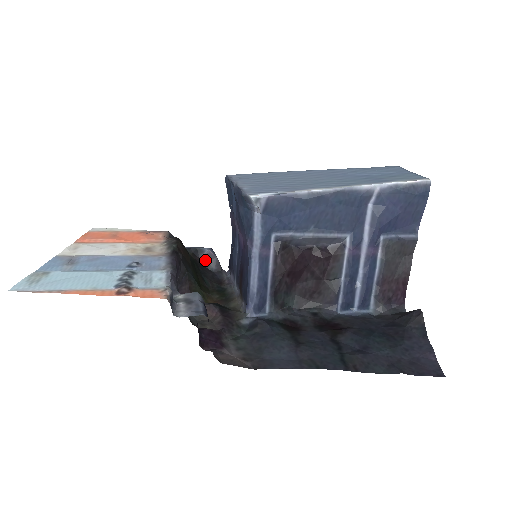
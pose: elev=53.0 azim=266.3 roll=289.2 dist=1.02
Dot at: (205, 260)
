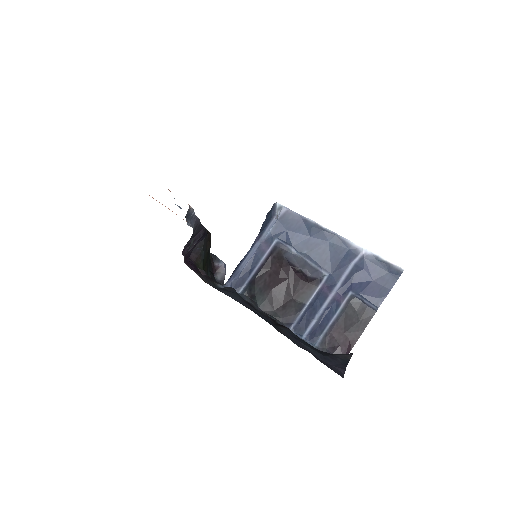
Dot at: (216, 269)
